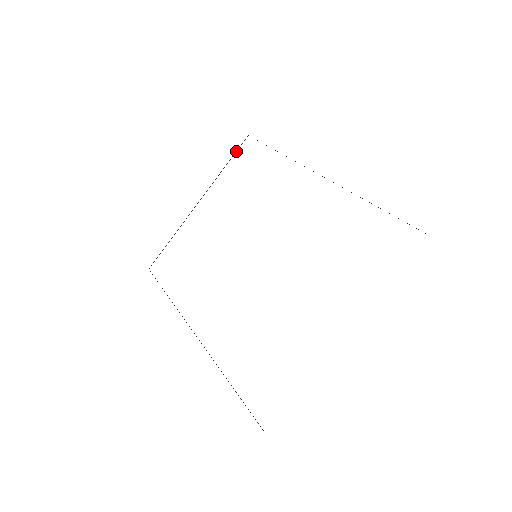
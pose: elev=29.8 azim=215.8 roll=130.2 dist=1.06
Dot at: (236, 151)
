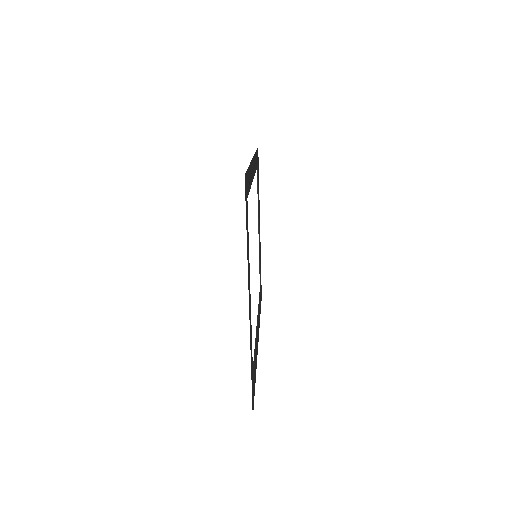
Dot at: (257, 182)
